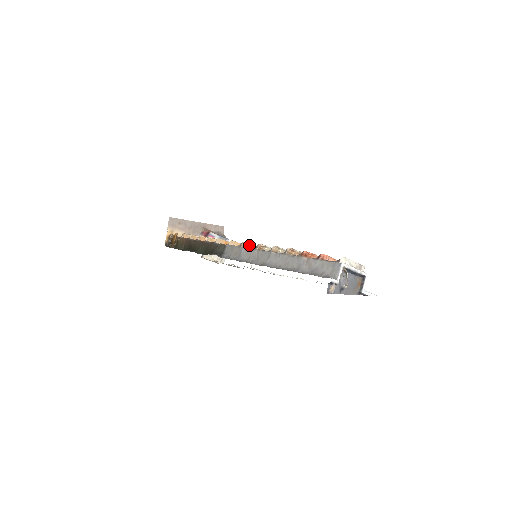
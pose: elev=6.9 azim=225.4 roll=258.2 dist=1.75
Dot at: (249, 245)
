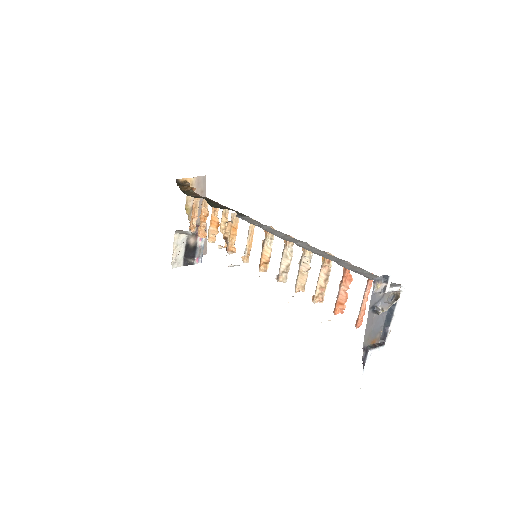
Dot at: (269, 237)
